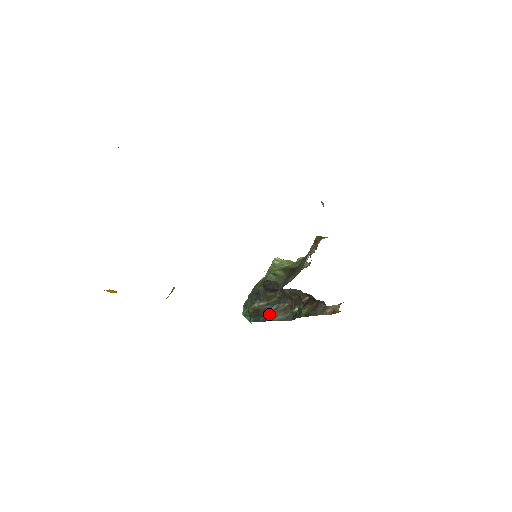
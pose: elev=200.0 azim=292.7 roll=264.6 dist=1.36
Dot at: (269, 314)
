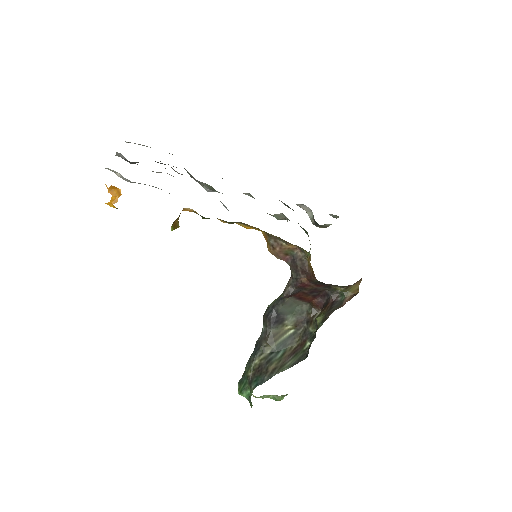
Dot at: (275, 364)
